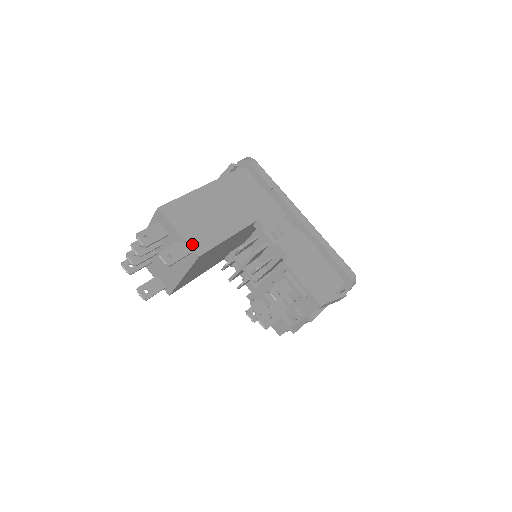
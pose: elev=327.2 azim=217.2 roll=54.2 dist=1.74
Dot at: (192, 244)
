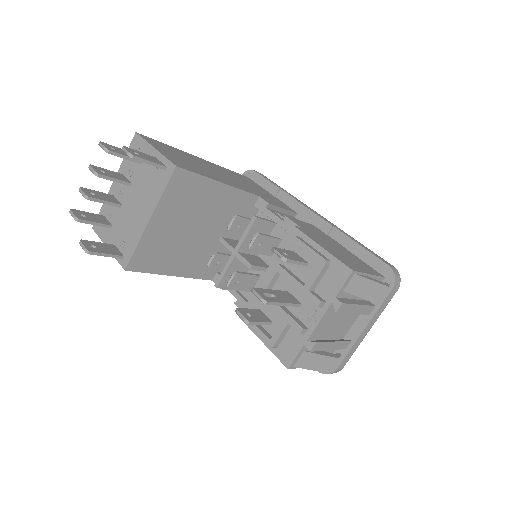
Dot at: (170, 159)
